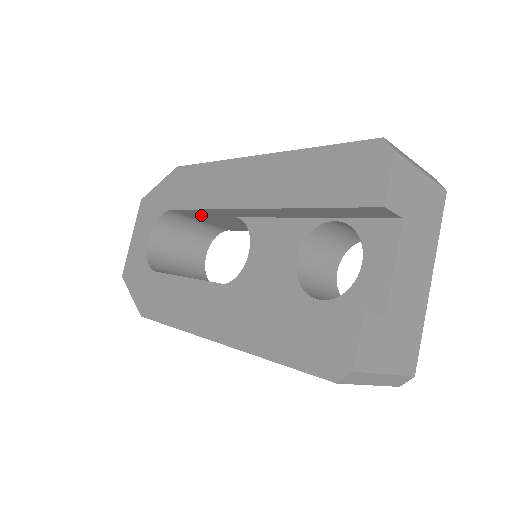
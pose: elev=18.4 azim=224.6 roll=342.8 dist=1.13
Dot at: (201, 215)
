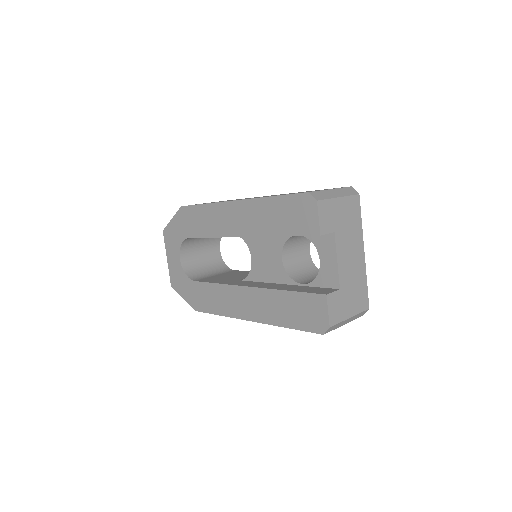
Dot at: occluded
